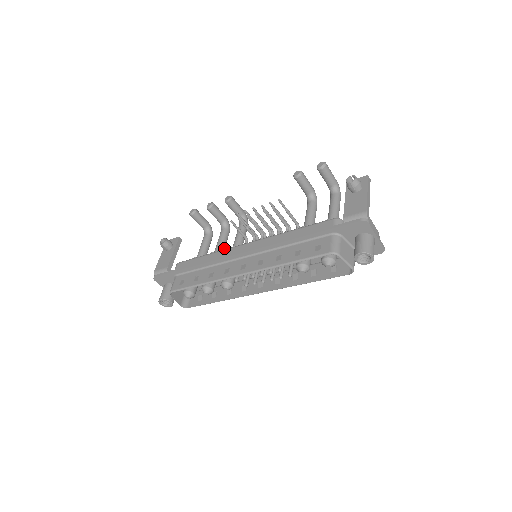
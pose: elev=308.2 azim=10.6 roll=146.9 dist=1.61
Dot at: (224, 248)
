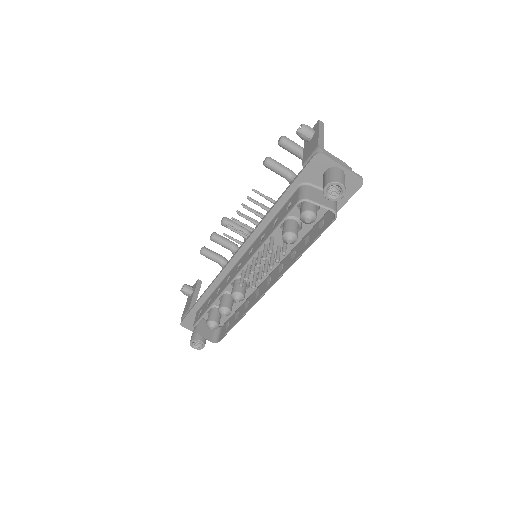
Dot at: occluded
